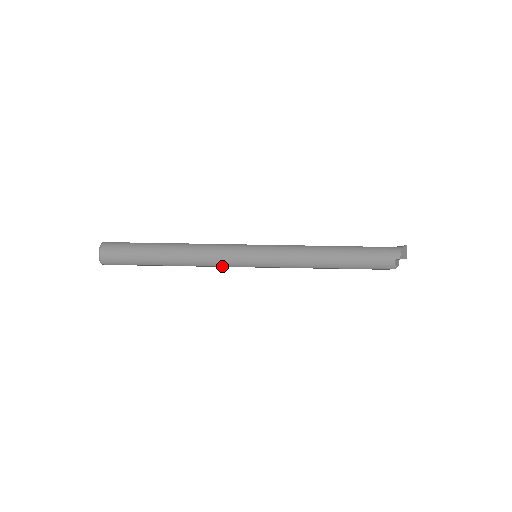
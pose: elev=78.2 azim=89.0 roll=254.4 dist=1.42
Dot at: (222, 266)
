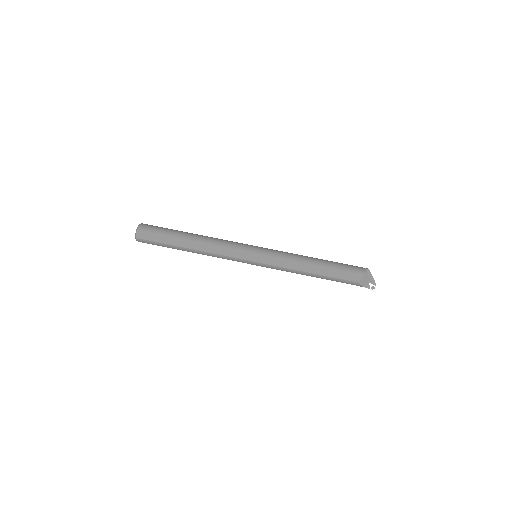
Dot at: (230, 248)
